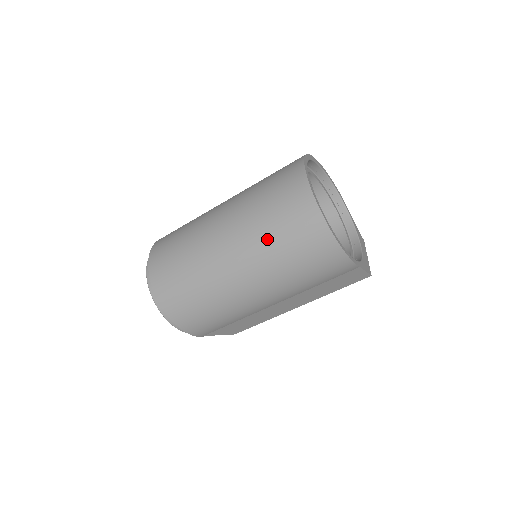
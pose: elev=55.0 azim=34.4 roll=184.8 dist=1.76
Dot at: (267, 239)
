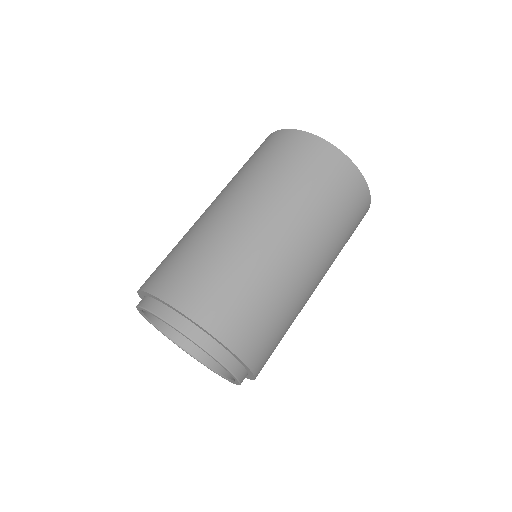
Dot at: (340, 239)
